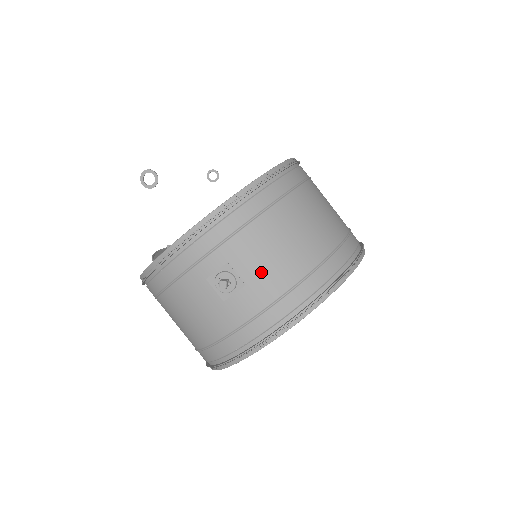
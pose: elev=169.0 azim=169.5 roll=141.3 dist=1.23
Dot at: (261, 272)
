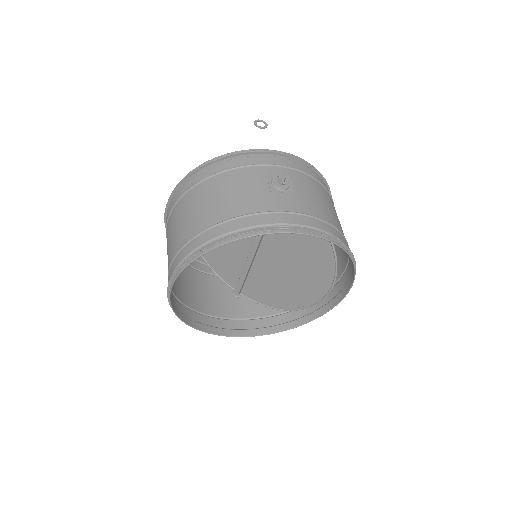
Dot at: (307, 197)
